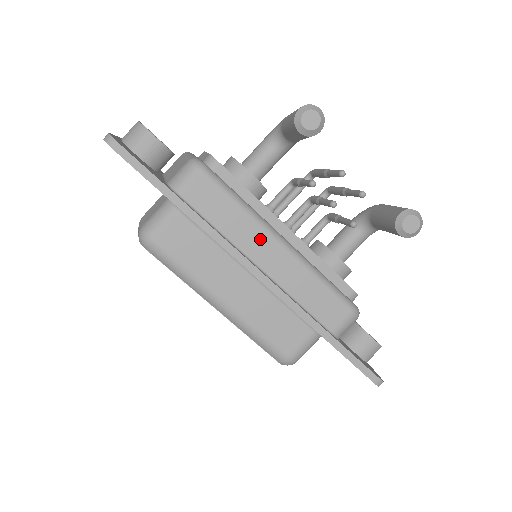
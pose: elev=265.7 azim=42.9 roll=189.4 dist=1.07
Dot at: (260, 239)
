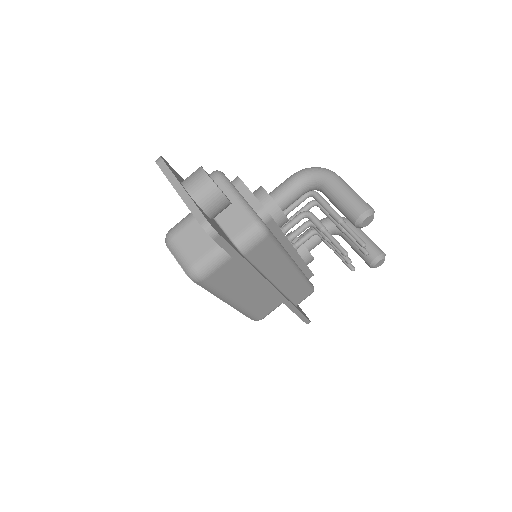
Dot at: (283, 269)
